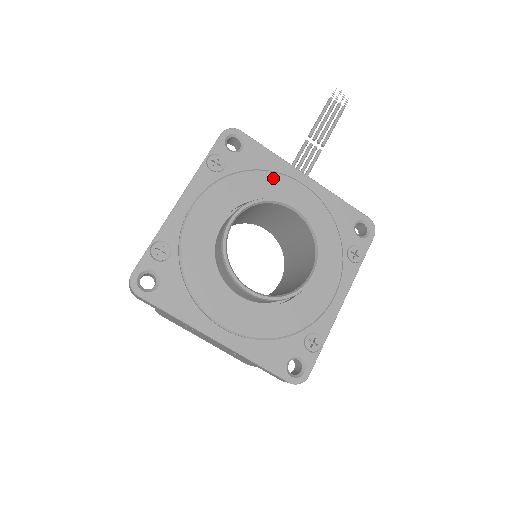
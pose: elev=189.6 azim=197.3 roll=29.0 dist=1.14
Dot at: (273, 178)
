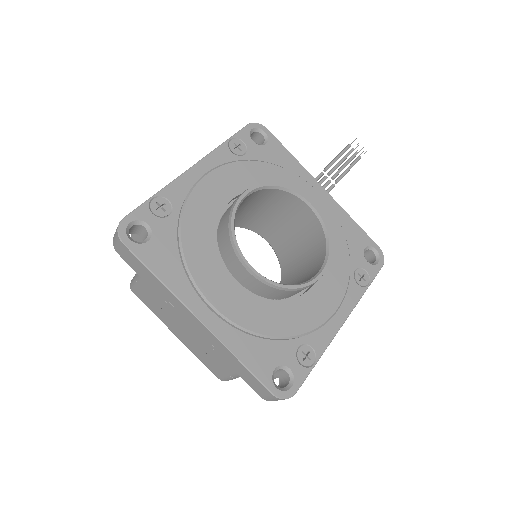
Dot at: (291, 177)
